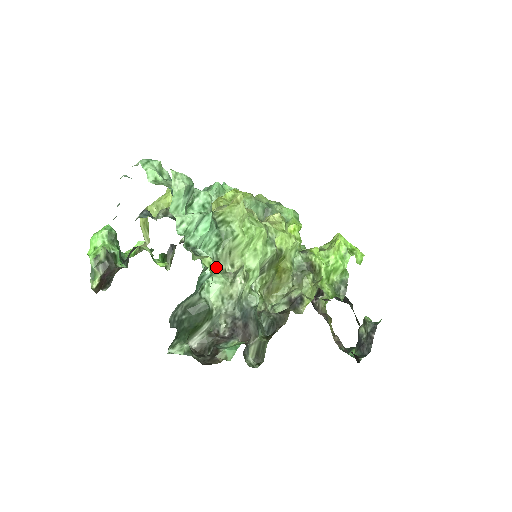
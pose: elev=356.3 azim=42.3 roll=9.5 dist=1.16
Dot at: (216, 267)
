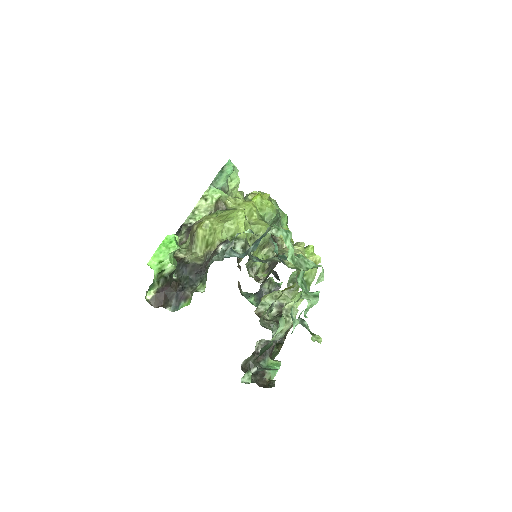
Dot at: occluded
